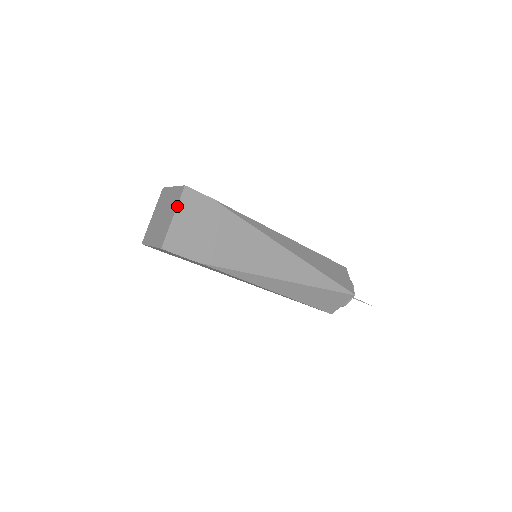
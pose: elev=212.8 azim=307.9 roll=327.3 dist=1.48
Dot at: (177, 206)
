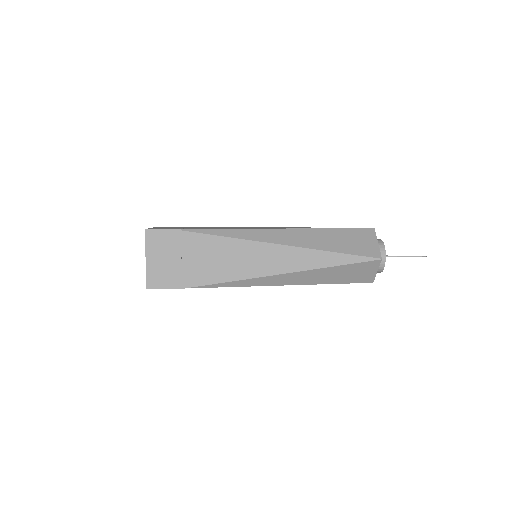
Dot at: (145, 249)
